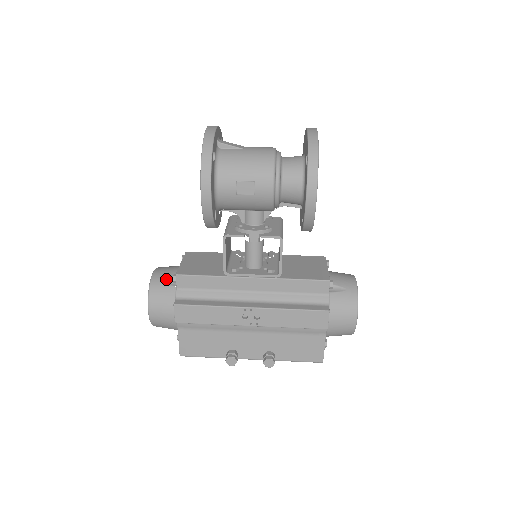
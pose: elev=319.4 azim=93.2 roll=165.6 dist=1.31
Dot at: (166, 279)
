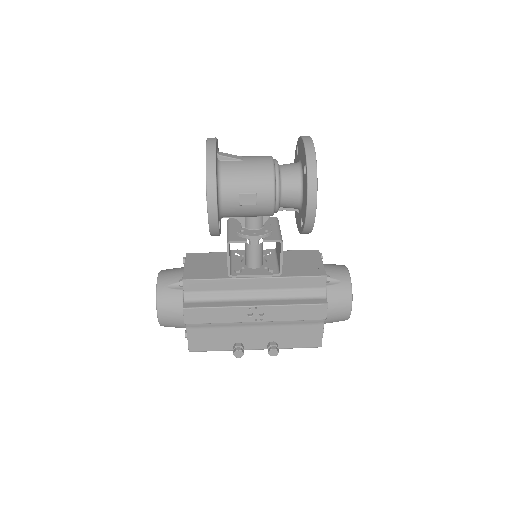
Dot at: (172, 283)
